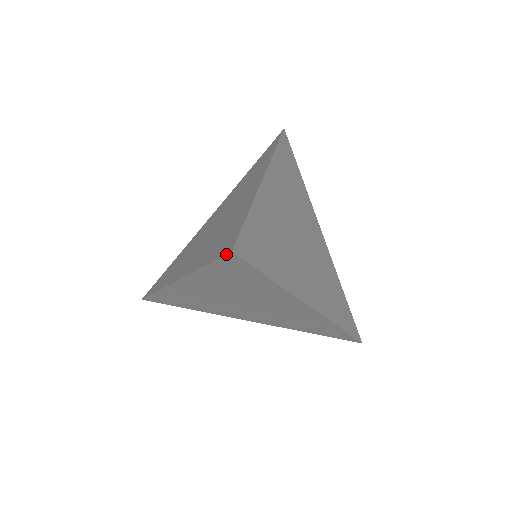
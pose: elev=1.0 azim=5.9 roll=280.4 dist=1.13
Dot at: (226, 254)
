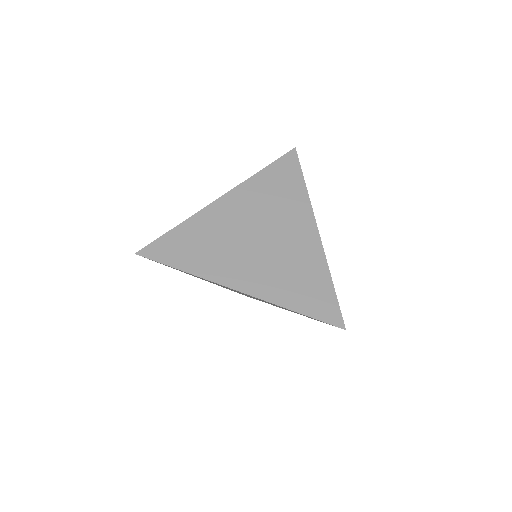
Dot at: (140, 255)
